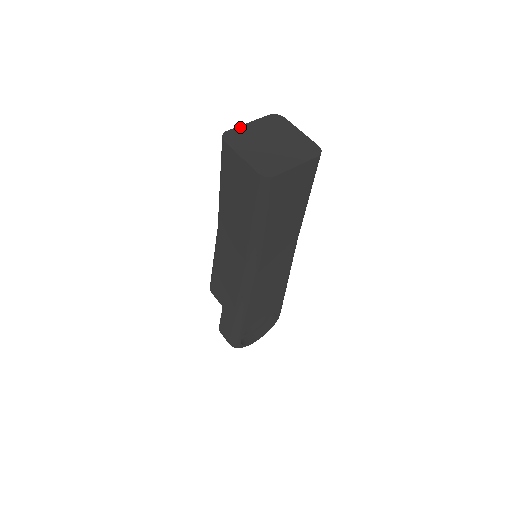
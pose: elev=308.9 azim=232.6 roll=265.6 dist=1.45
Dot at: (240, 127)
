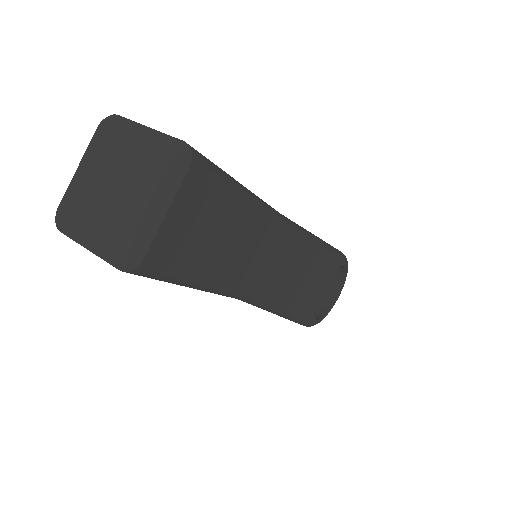
Dot at: (70, 187)
